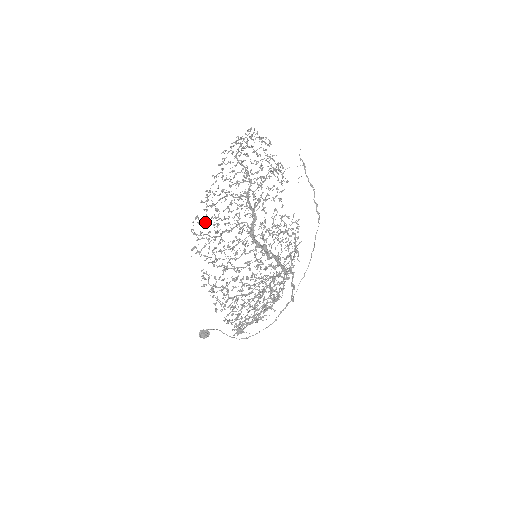
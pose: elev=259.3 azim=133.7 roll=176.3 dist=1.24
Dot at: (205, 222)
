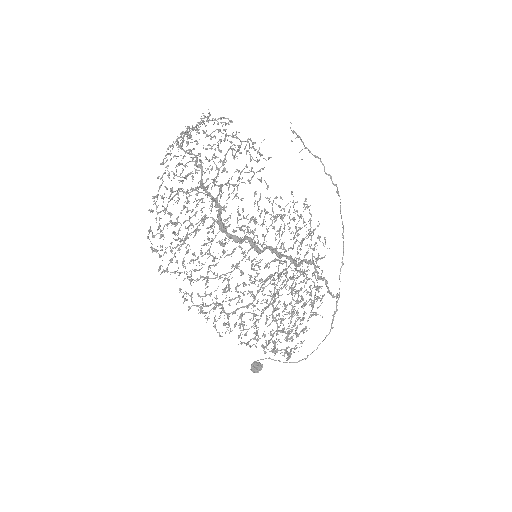
Dot at: occluded
